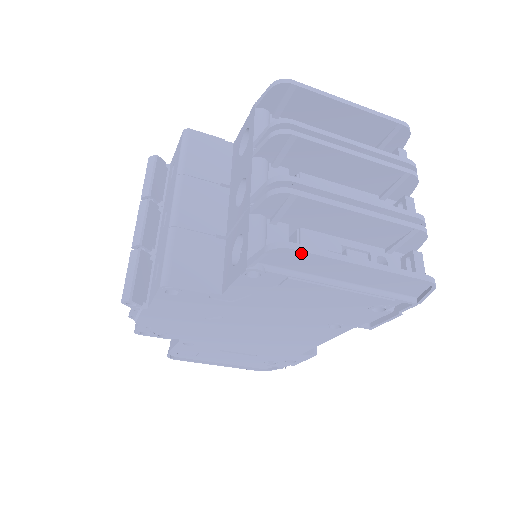
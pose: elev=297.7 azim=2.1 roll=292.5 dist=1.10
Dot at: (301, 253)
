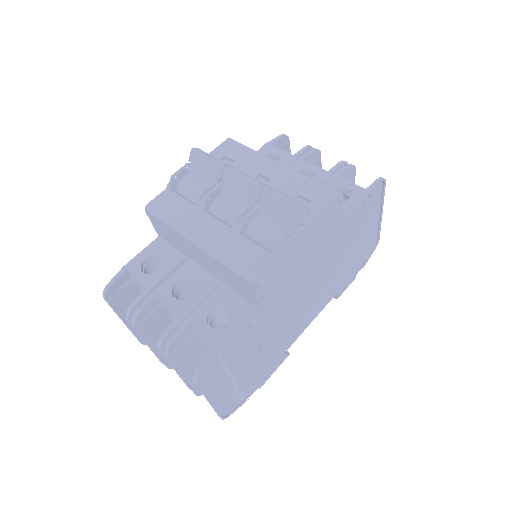
Dot at: (384, 188)
